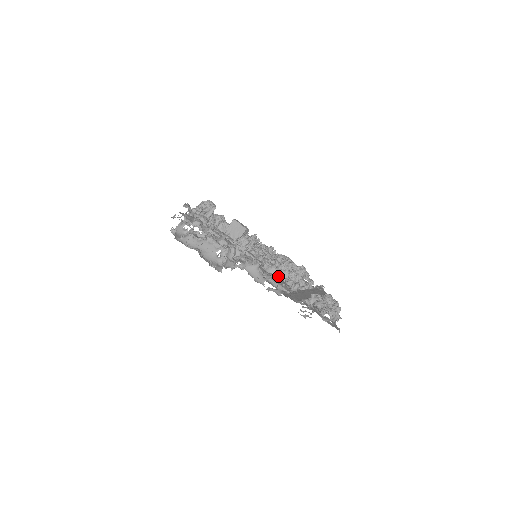
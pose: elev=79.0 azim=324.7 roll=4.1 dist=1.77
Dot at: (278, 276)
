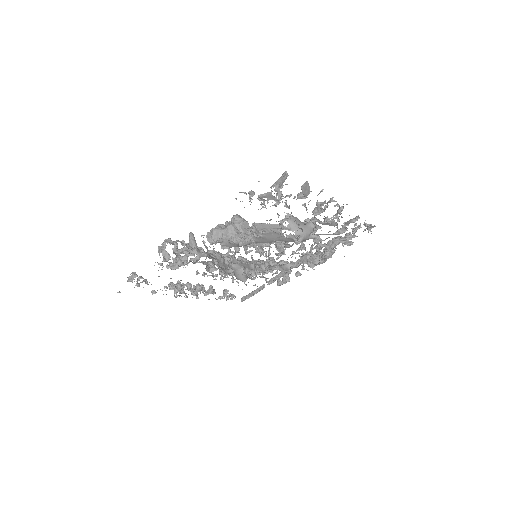
Dot at: (304, 241)
